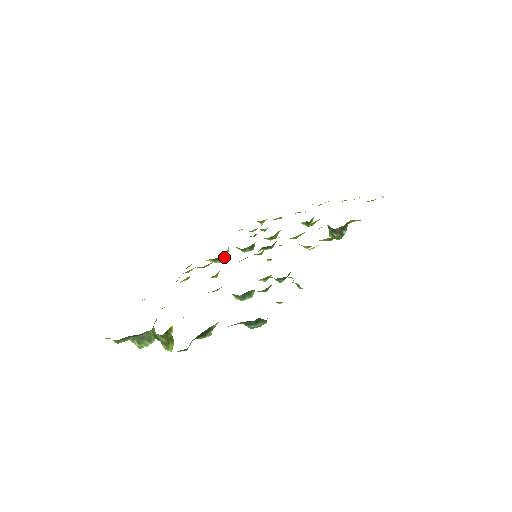
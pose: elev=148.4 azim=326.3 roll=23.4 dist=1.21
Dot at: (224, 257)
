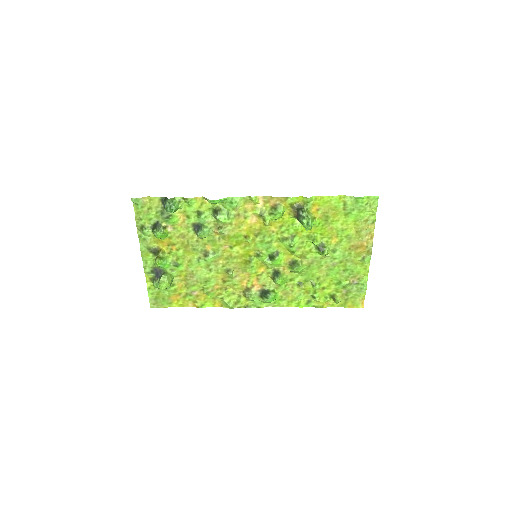
Dot at: (268, 294)
